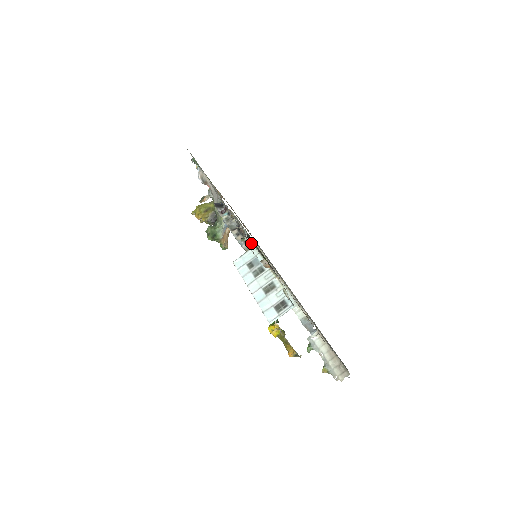
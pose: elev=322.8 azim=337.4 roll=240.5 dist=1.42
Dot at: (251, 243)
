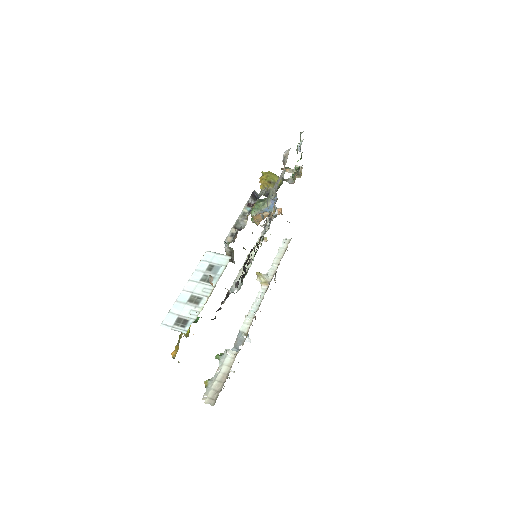
Dot at: (233, 251)
